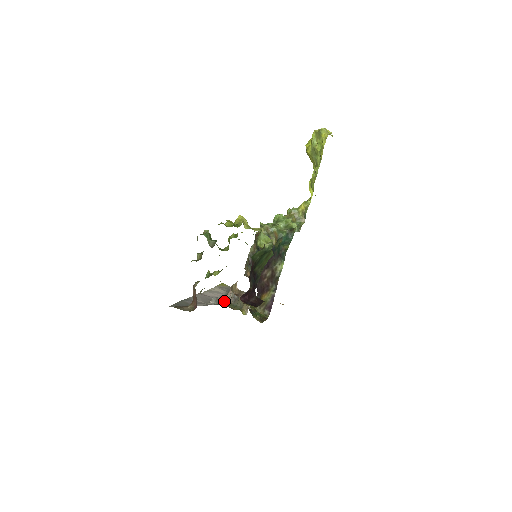
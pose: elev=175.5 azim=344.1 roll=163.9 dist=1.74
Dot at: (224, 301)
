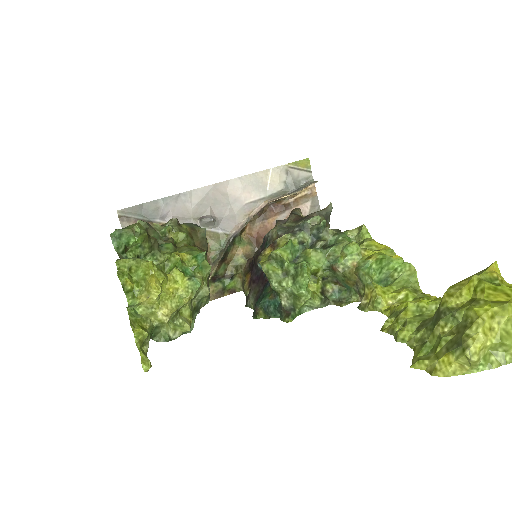
Dot at: (232, 220)
